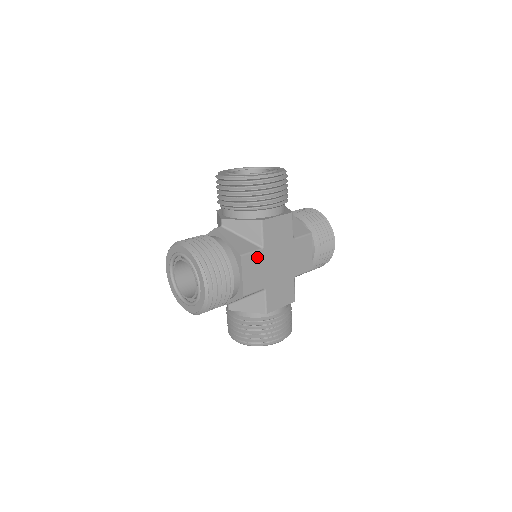
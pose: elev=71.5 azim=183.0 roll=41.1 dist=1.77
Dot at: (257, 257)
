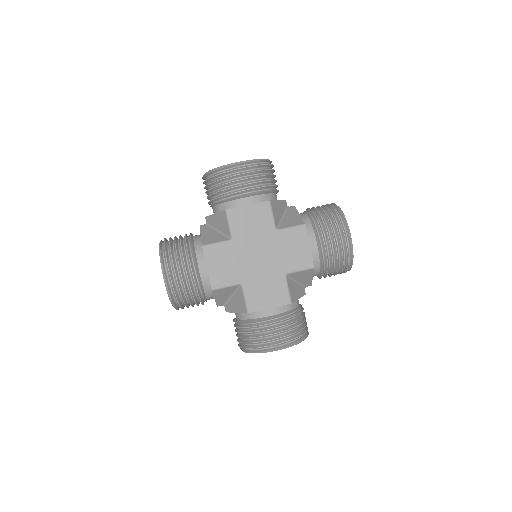
Dot at: (225, 248)
